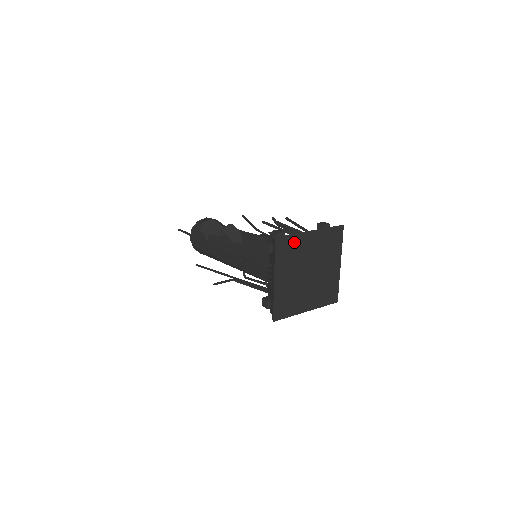
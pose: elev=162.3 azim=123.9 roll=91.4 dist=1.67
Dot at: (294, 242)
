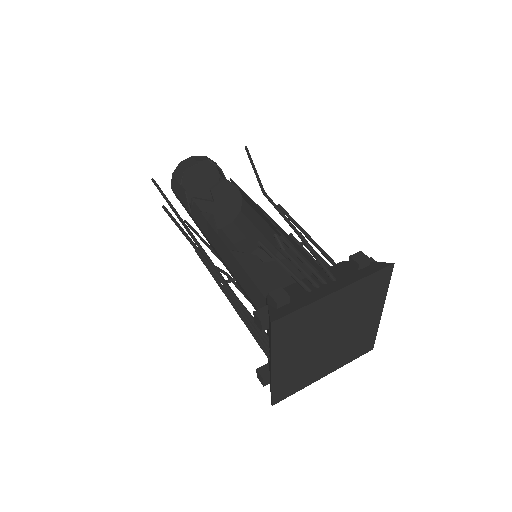
Dot at: (305, 315)
